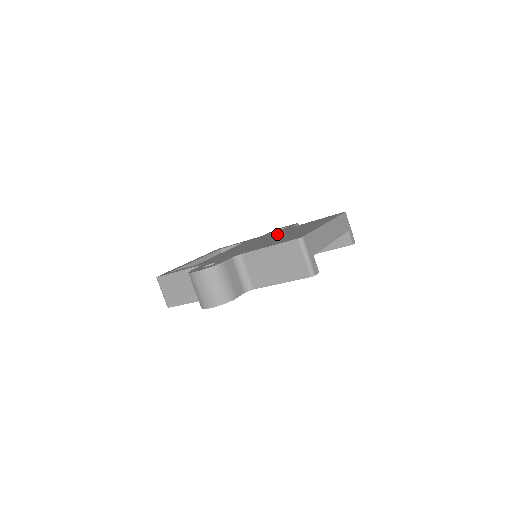
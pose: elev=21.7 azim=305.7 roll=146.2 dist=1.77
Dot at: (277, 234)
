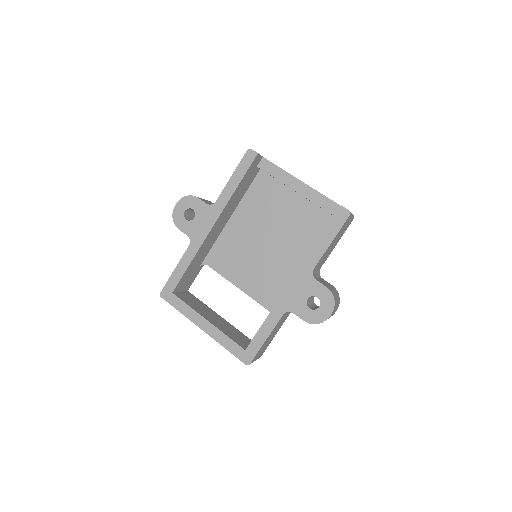
Dot at: occluded
